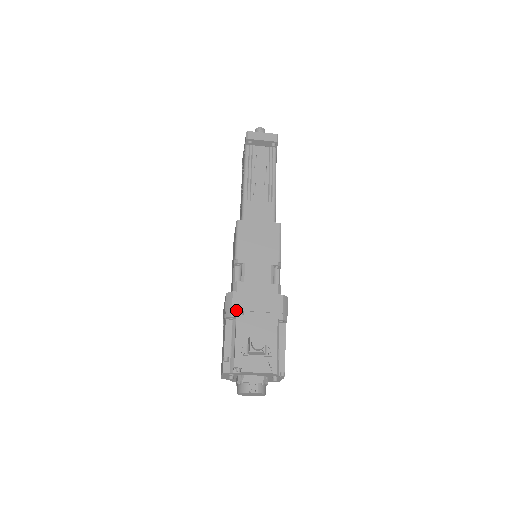
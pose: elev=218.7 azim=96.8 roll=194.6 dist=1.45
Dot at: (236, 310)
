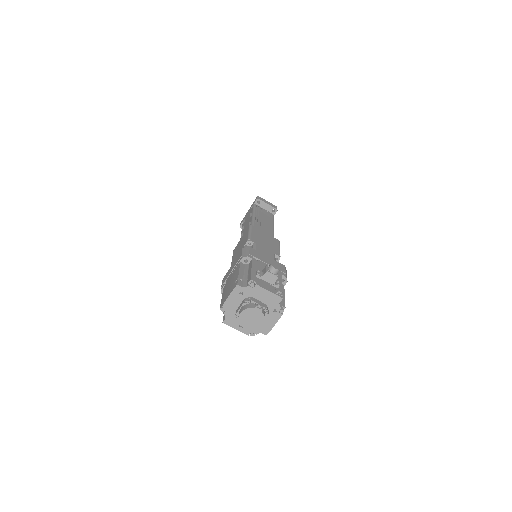
Dot at: (252, 255)
